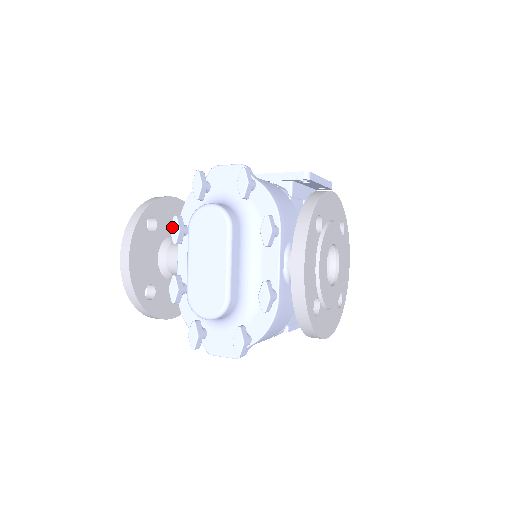
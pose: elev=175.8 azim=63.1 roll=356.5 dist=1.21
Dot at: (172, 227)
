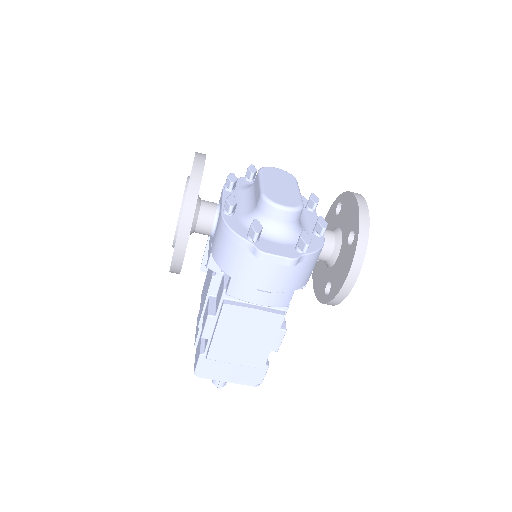
Dot at: (230, 176)
